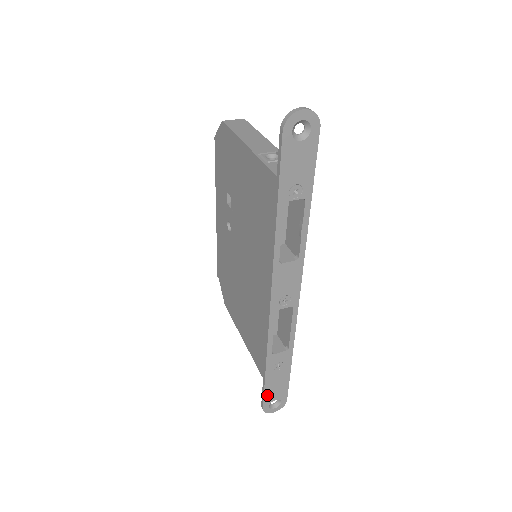
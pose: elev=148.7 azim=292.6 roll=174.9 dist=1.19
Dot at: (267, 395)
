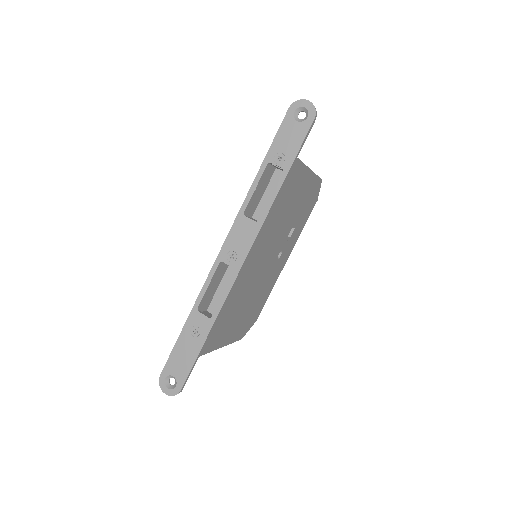
Dot at: (171, 360)
